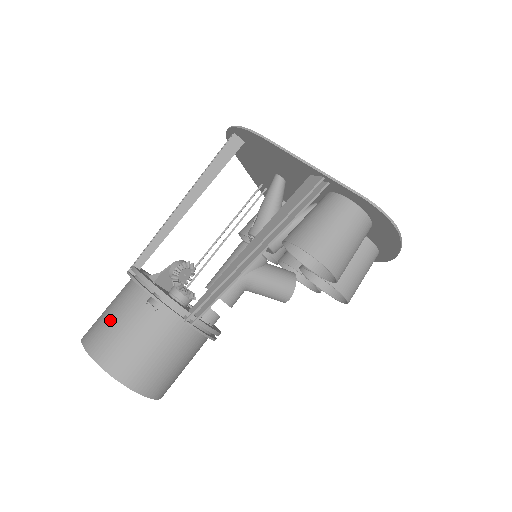
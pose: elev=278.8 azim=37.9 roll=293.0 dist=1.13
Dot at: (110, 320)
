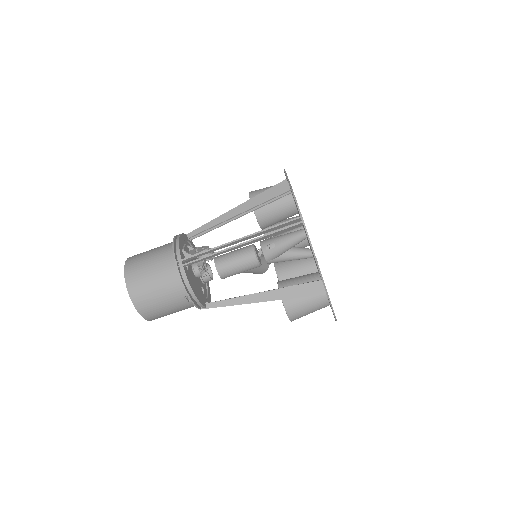
Dot at: (155, 293)
